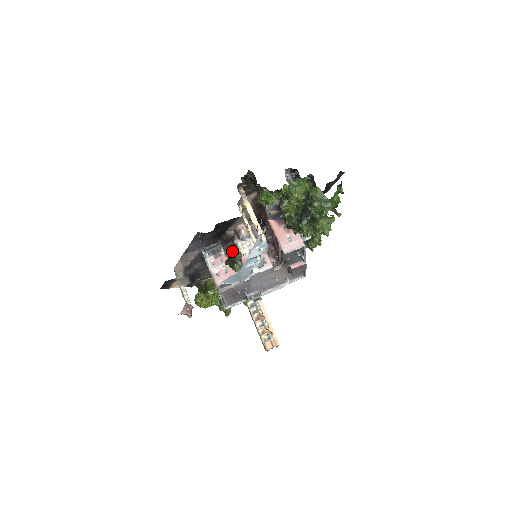
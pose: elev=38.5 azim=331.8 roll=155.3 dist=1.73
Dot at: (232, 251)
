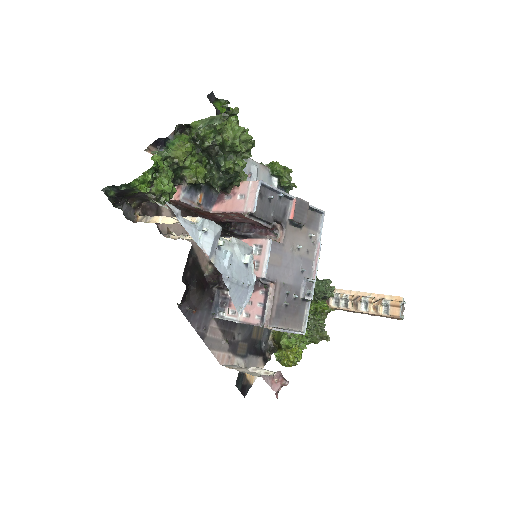
Dot at: occluded
